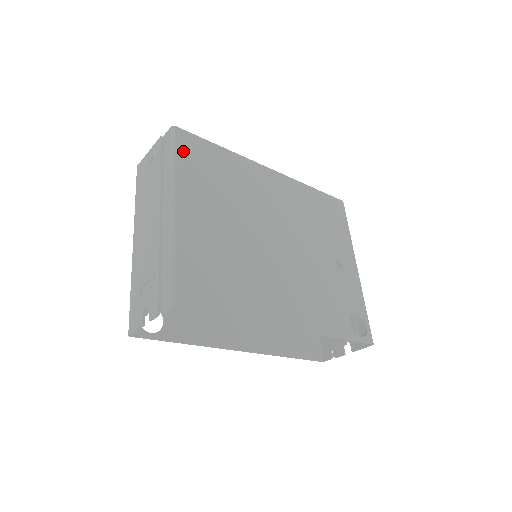
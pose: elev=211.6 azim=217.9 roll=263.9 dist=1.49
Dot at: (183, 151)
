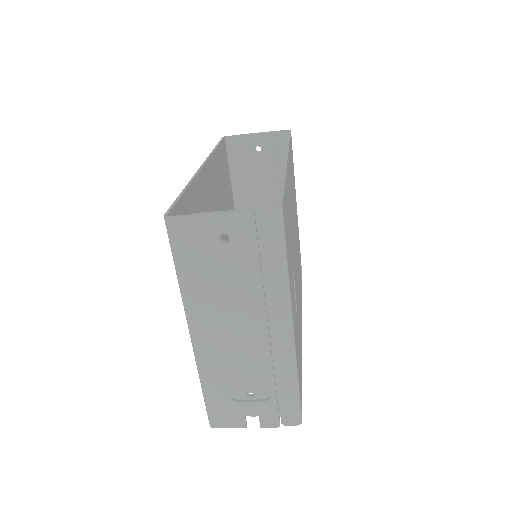
Dot at: (286, 240)
